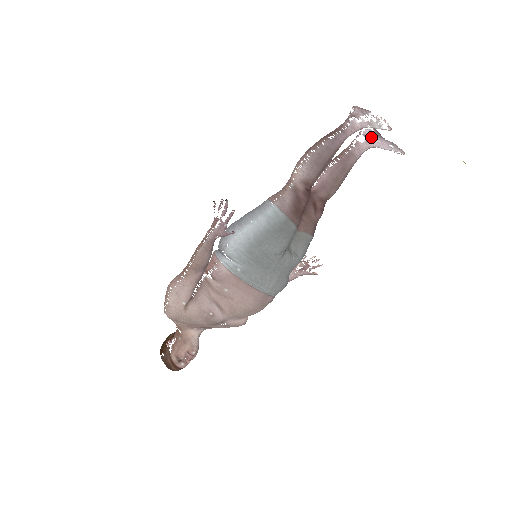
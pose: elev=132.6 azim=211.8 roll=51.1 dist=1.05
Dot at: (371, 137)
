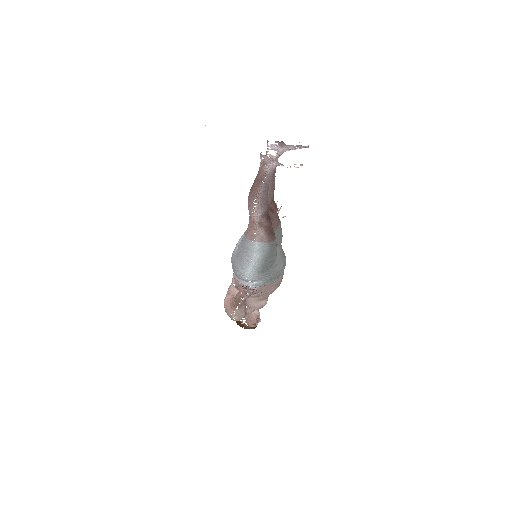
Dot at: (279, 149)
